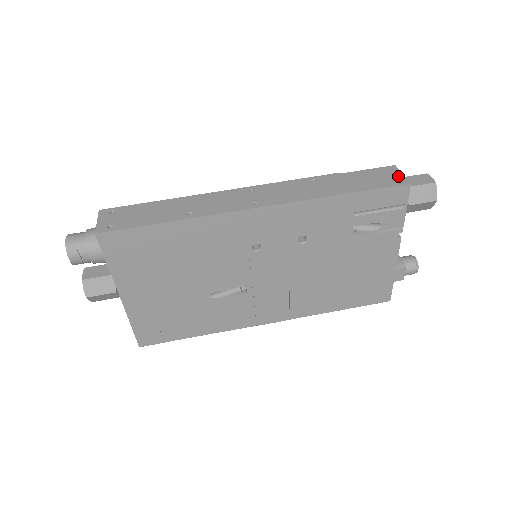
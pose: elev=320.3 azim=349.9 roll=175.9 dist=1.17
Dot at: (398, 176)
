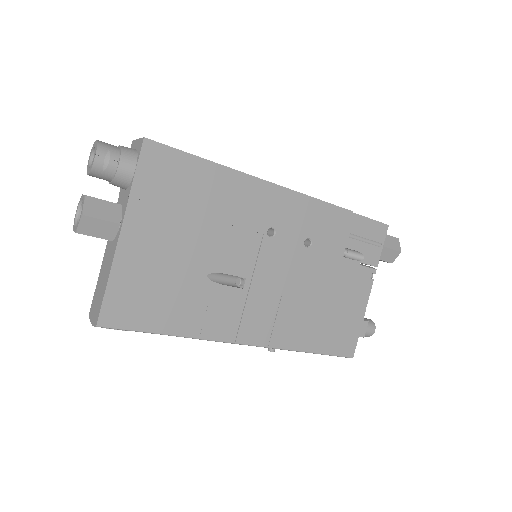
Dot at: occluded
